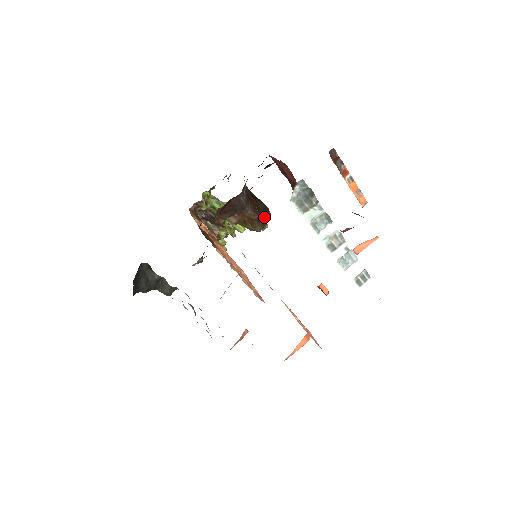
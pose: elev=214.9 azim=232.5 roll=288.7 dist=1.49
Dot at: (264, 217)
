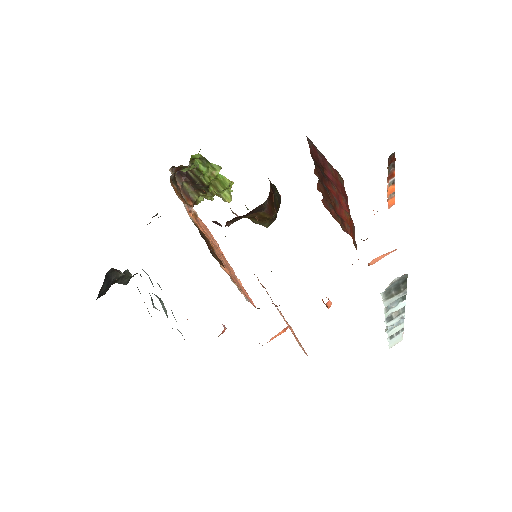
Dot at: (277, 212)
